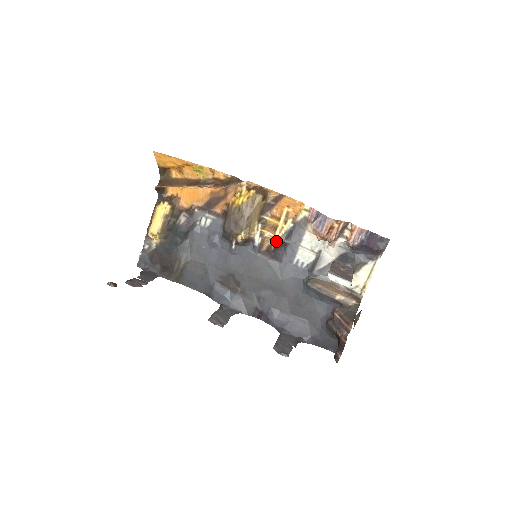
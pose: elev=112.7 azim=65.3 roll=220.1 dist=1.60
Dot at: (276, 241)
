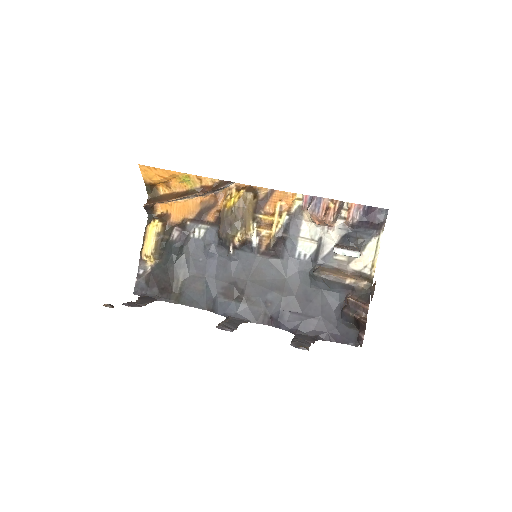
Dot at: (274, 237)
